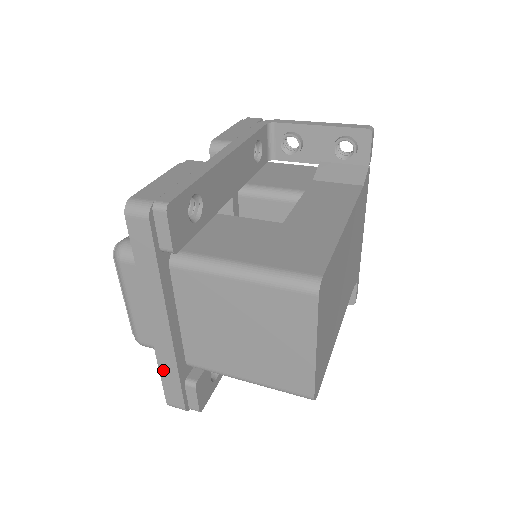
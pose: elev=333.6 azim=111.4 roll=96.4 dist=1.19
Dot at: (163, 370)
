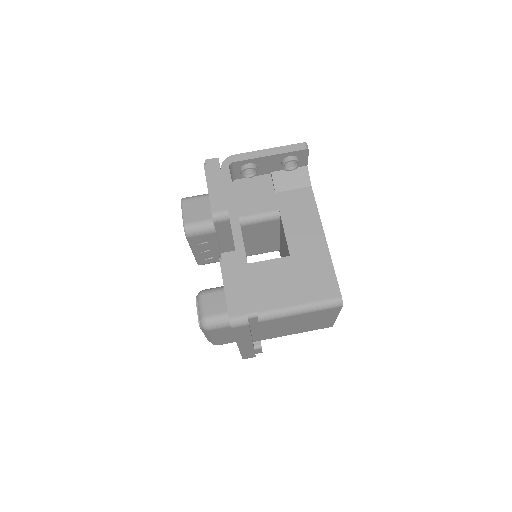
Dot at: (244, 353)
